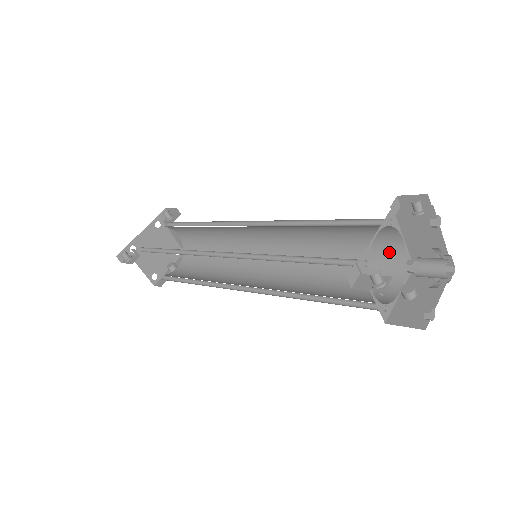
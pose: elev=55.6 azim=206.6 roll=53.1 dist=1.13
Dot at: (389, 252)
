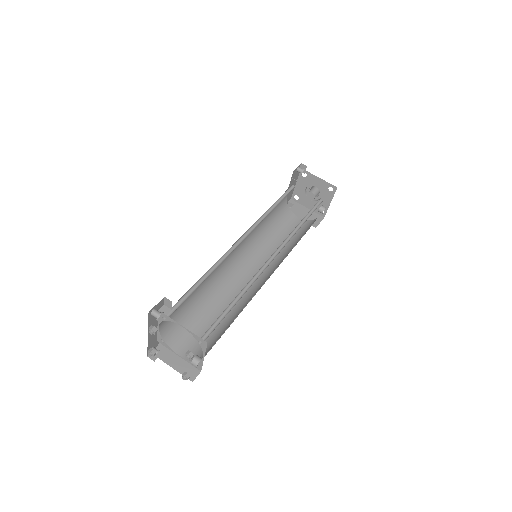
Dot at: (302, 225)
